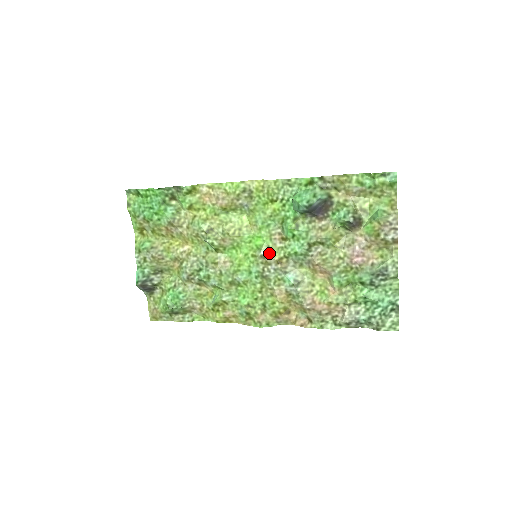
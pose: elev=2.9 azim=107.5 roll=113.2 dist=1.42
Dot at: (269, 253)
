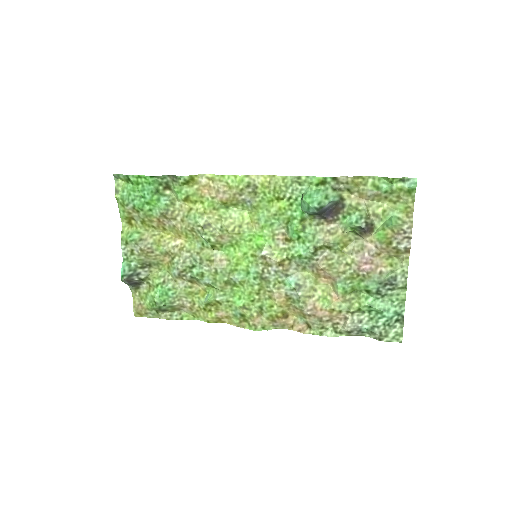
Dot at: (271, 254)
